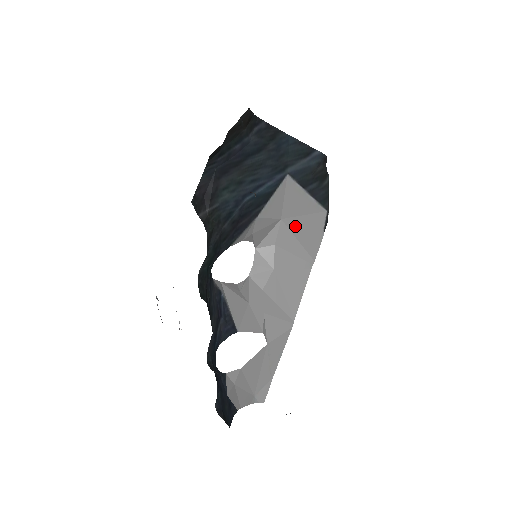
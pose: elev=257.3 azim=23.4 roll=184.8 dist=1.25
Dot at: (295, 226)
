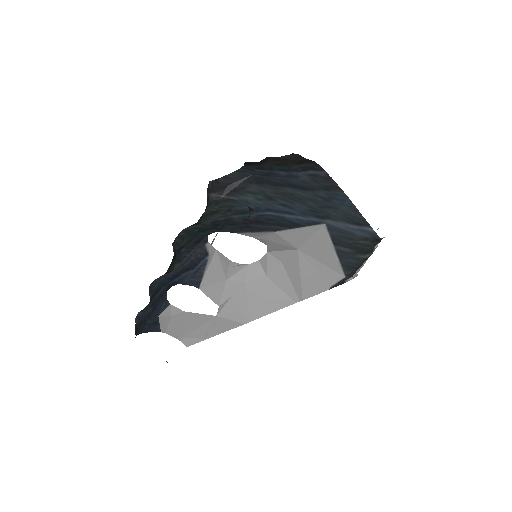
Dot at: (306, 264)
